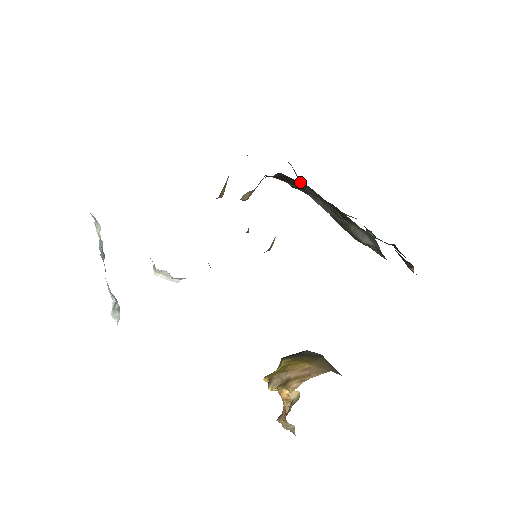
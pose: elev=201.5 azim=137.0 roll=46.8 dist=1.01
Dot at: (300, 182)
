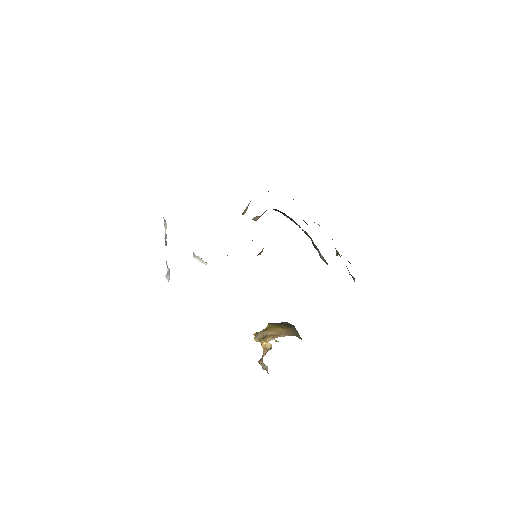
Dot at: (288, 216)
